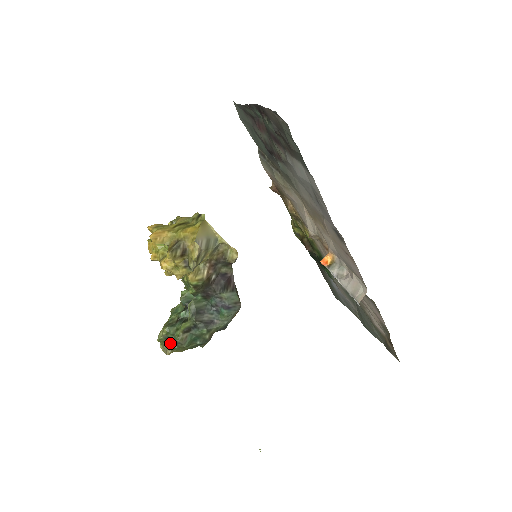
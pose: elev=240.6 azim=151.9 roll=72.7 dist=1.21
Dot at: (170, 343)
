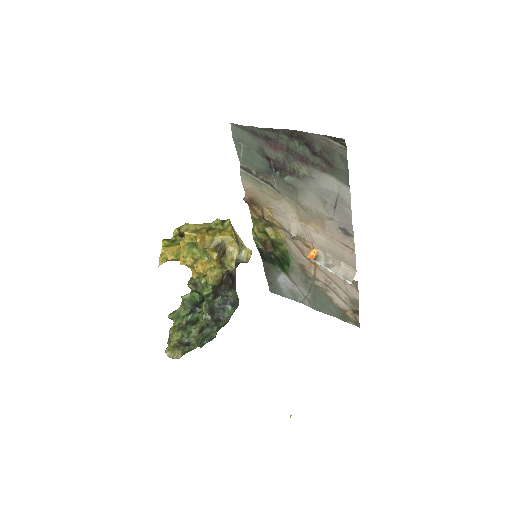
Dot at: (181, 347)
